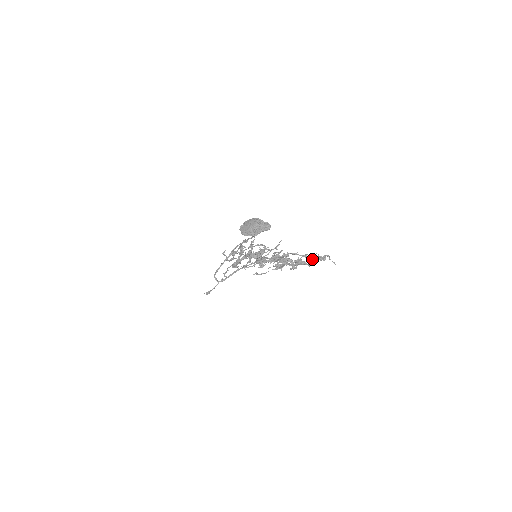
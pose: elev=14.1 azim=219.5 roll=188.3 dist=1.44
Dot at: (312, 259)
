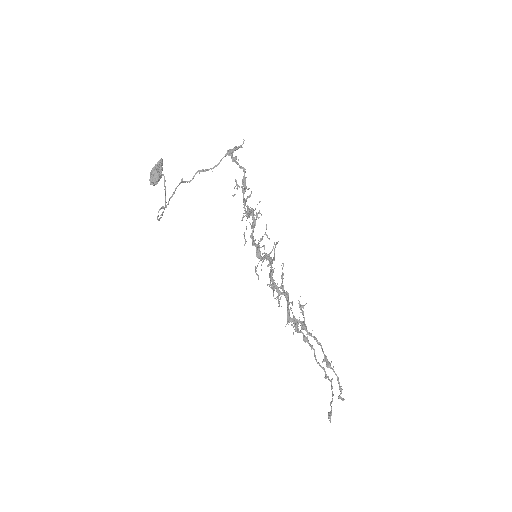
Dot at: (225, 155)
